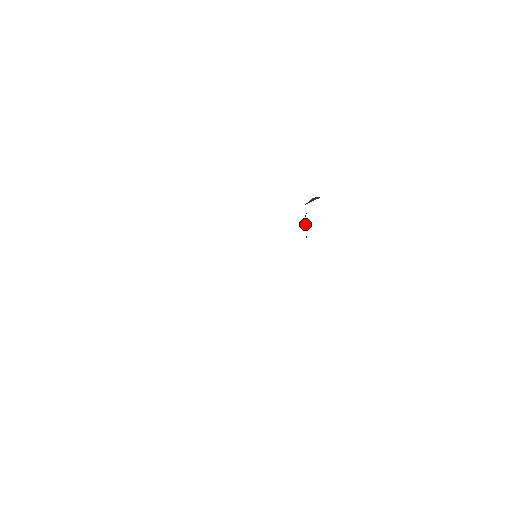
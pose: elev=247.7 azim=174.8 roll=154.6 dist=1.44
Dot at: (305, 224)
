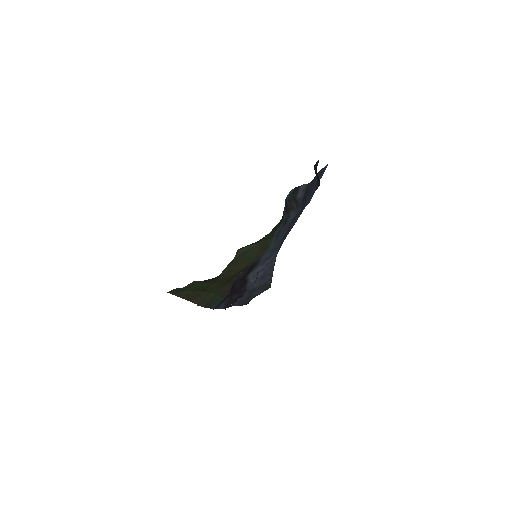
Dot at: occluded
